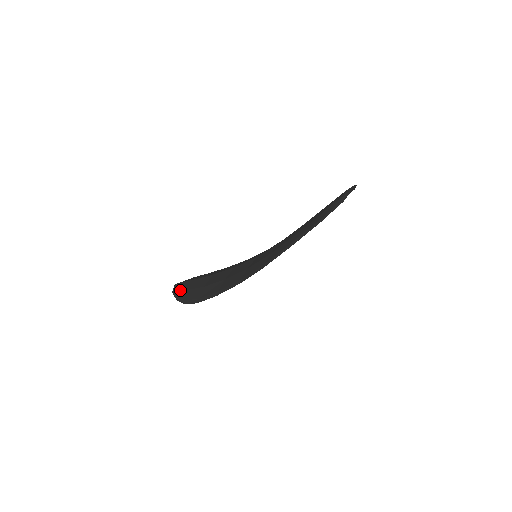
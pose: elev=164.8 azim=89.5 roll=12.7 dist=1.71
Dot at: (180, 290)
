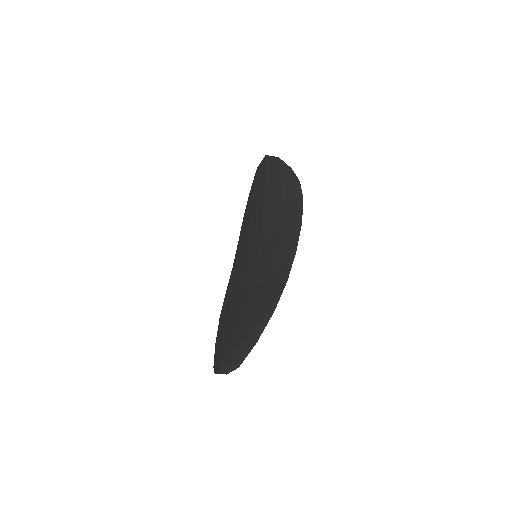
Dot at: (255, 179)
